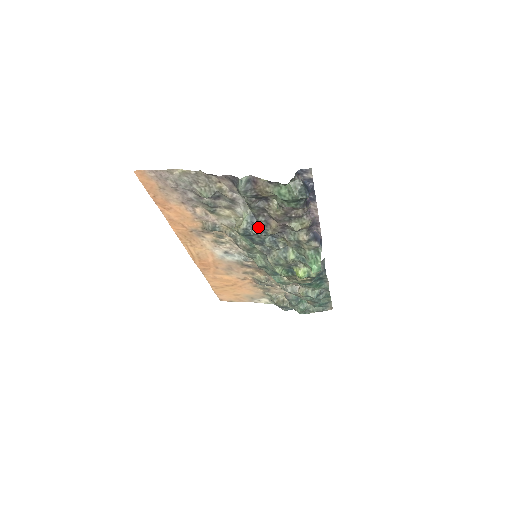
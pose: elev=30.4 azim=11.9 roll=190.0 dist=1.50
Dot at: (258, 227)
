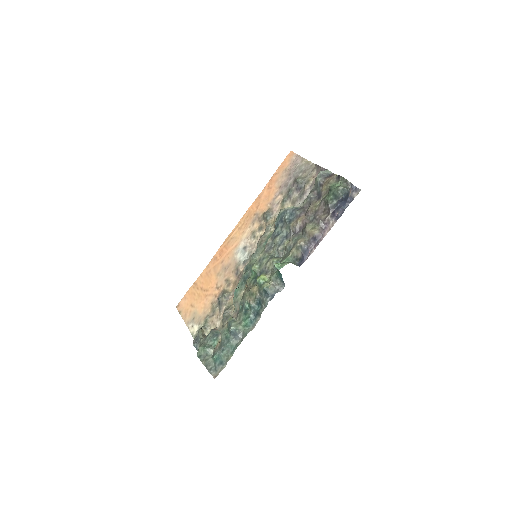
Dot at: (292, 216)
